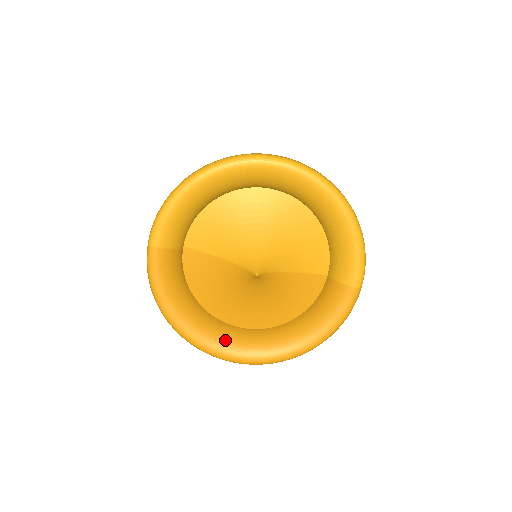
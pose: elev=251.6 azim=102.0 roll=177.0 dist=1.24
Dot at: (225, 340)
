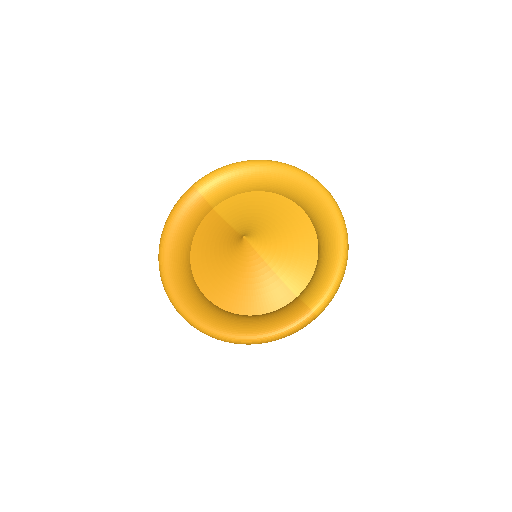
Dot at: (185, 287)
